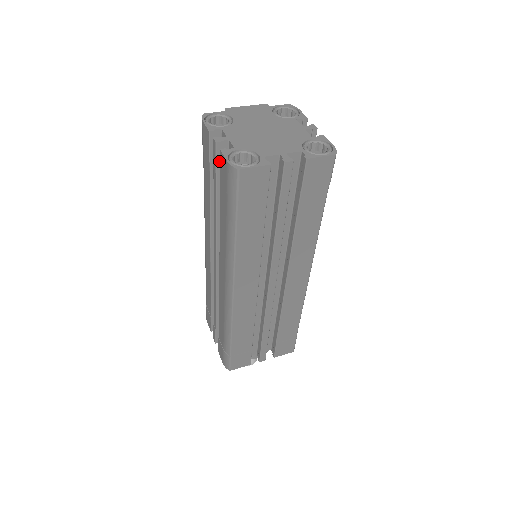
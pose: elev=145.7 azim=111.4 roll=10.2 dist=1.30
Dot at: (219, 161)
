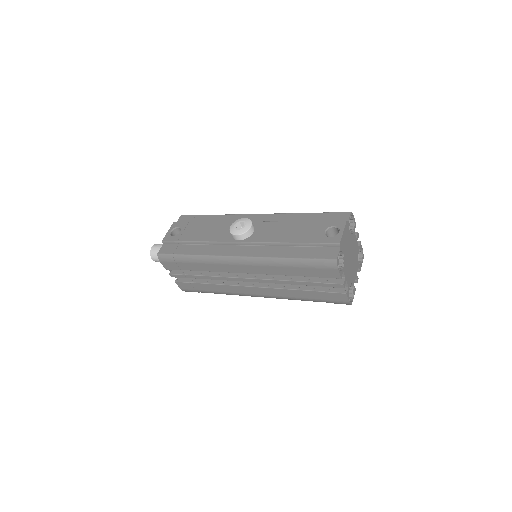
Dot at: (332, 286)
